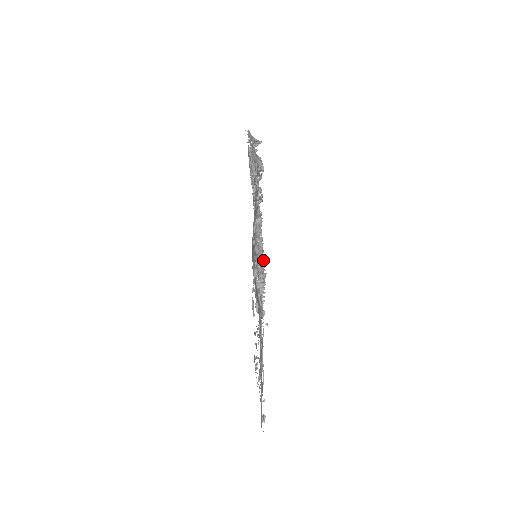
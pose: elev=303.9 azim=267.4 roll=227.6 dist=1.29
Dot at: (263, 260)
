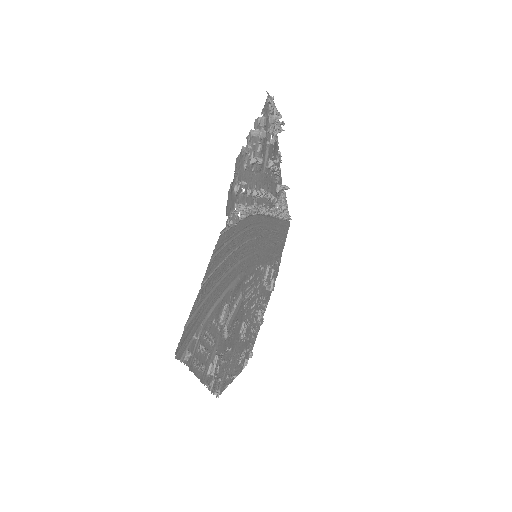
Dot at: (253, 207)
